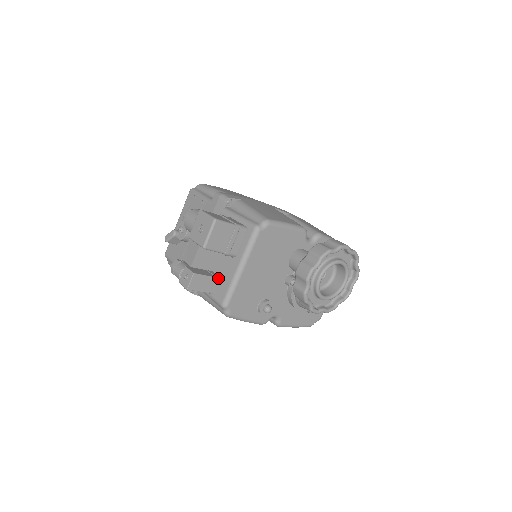
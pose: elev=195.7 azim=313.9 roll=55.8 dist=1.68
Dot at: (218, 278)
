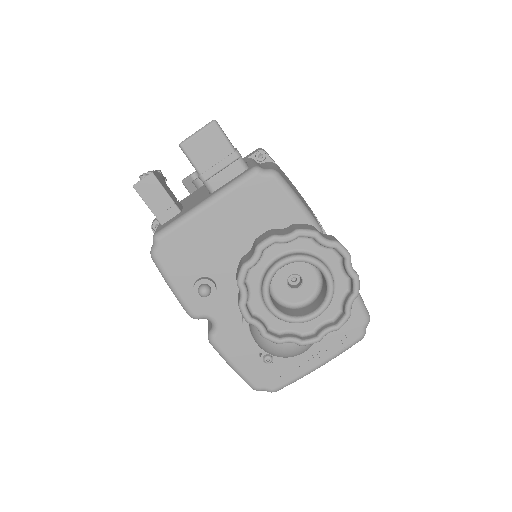
Dot at: (178, 207)
